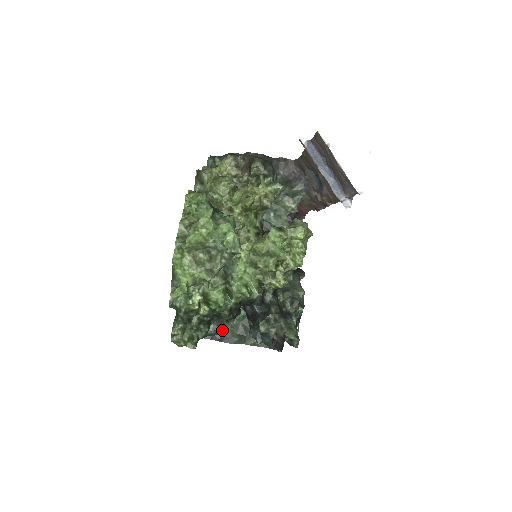
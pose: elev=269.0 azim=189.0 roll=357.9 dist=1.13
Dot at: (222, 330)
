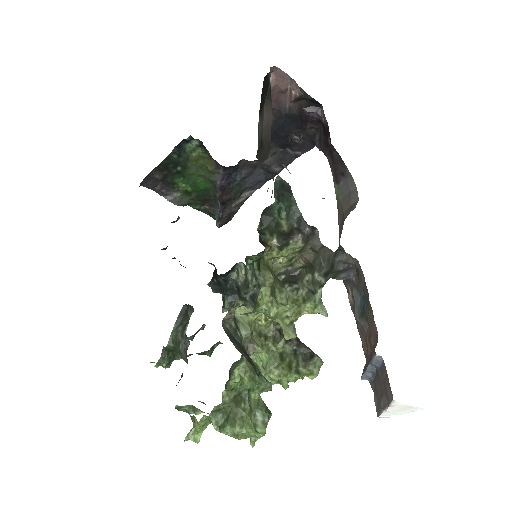
Dot at: (194, 335)
